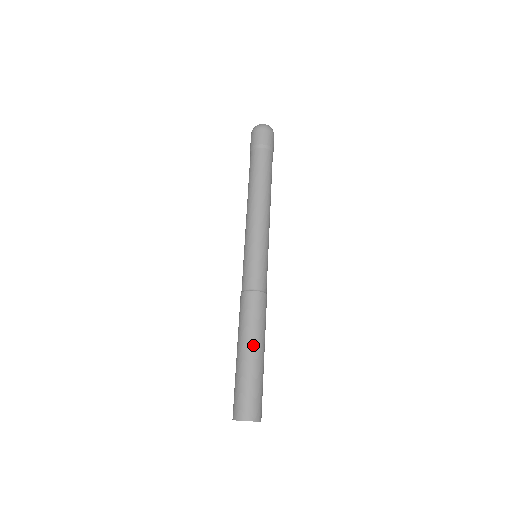
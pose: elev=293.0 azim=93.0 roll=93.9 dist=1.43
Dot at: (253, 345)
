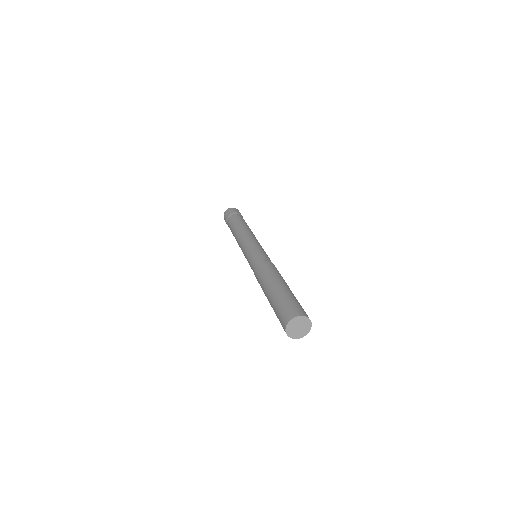
Dot at: (276, 282)
